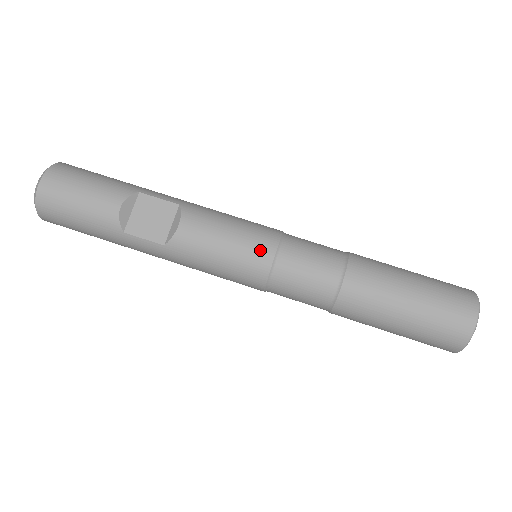
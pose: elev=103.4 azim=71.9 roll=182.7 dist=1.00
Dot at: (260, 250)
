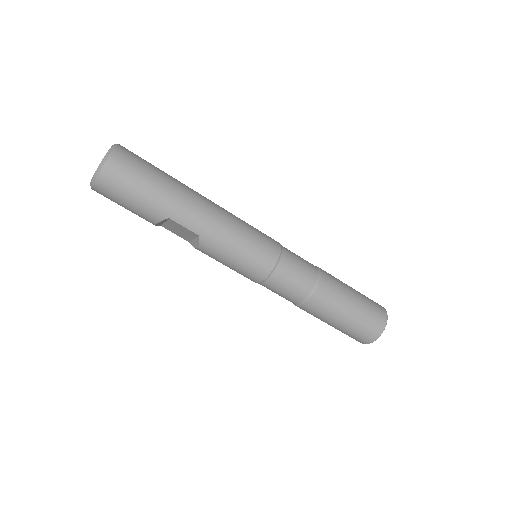
Dot at: (250, 278)
